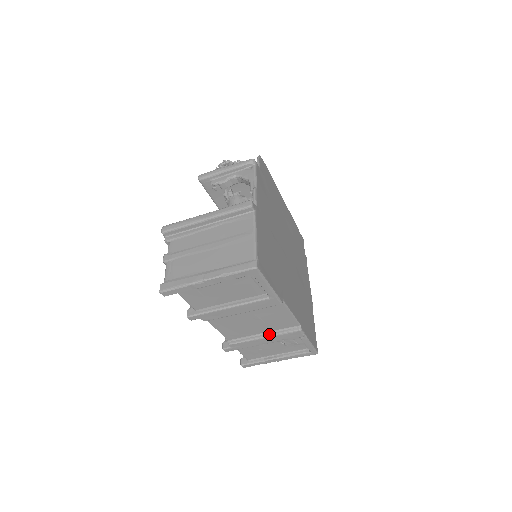
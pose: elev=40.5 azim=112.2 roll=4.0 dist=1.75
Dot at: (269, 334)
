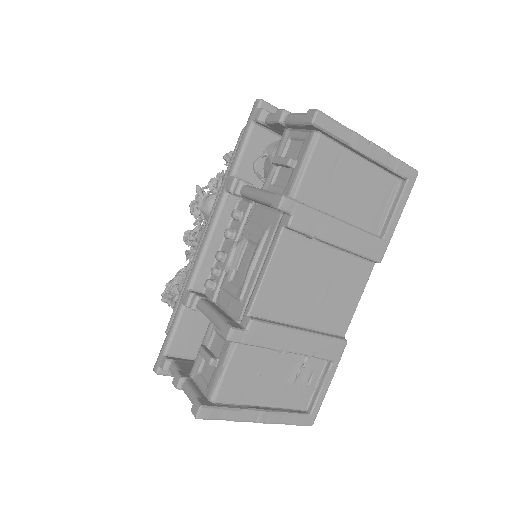
Dot at: (310, 330)
